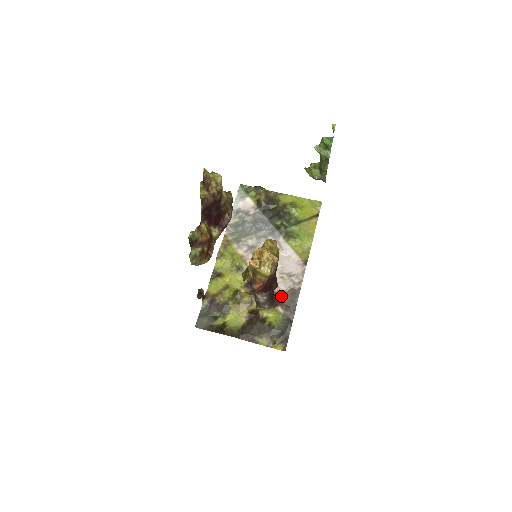
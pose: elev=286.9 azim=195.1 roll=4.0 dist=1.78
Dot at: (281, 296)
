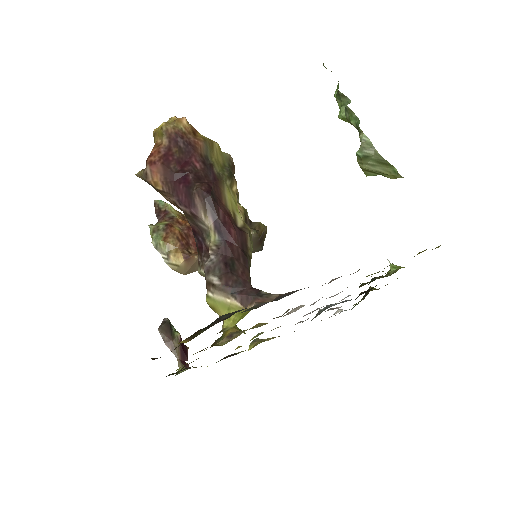
Dot at: occluded
